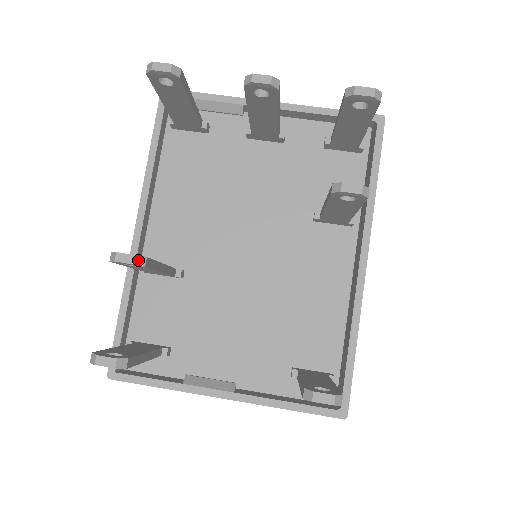
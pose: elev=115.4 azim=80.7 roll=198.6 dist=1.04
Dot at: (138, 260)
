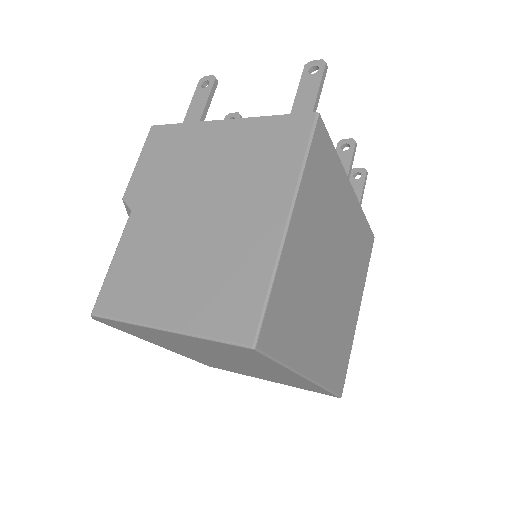
Dot at: (240, 115)
